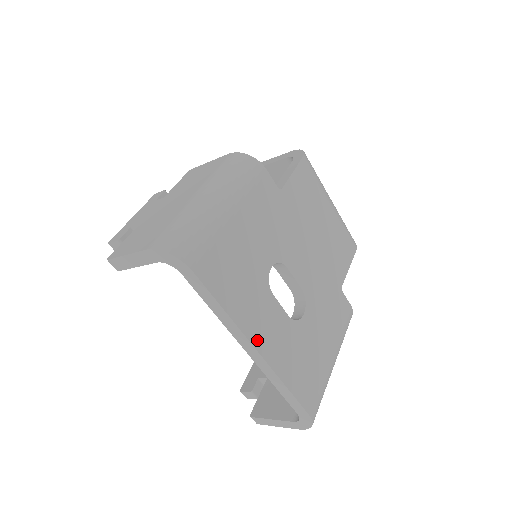
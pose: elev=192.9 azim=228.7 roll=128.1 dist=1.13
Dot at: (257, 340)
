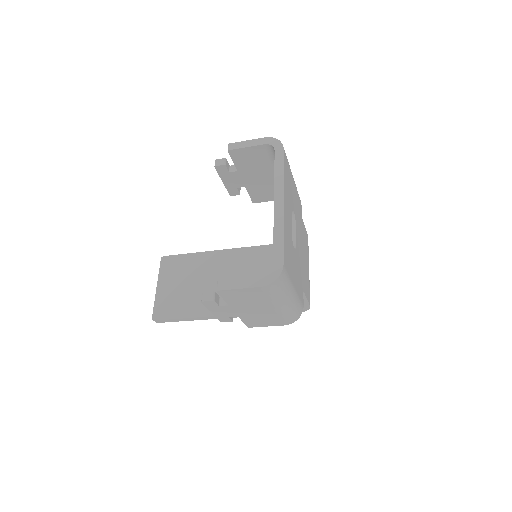
Dot at: (285, 201)
